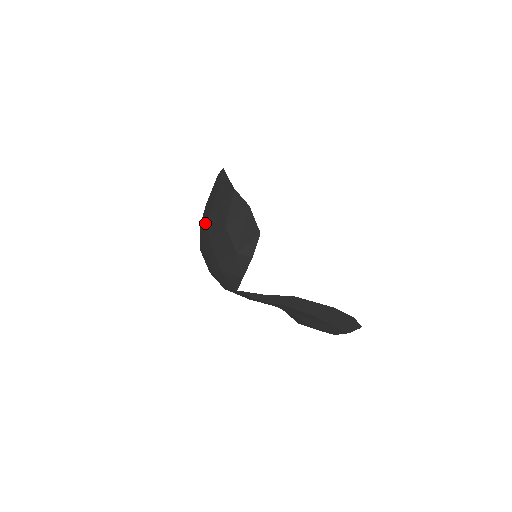
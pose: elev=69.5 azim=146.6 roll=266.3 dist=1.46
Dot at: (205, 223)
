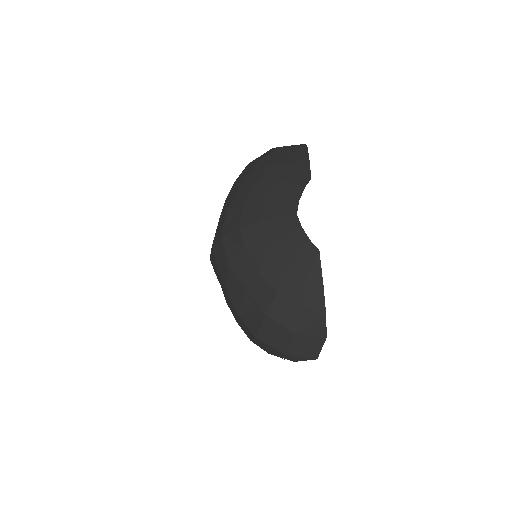
Dot at: (266, 283)
